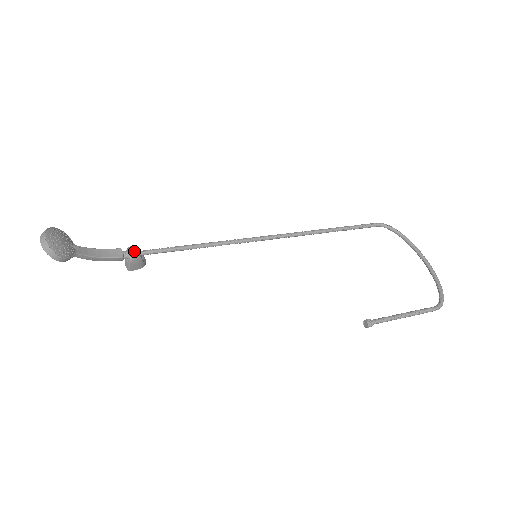
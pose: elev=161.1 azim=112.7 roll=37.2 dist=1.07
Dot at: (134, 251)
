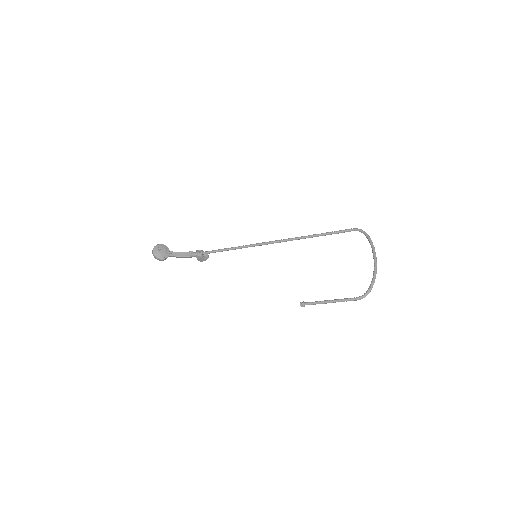
Dot at: (198, 253)
